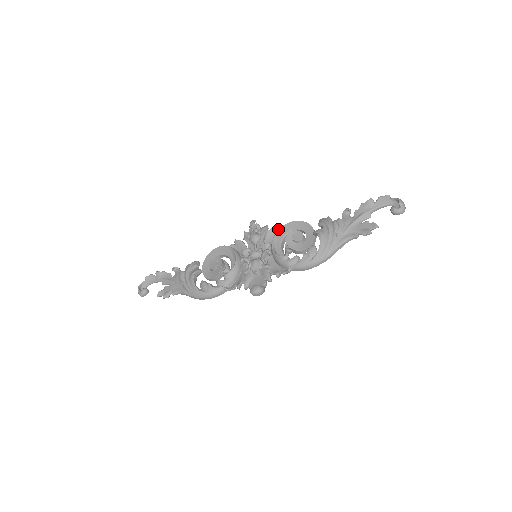
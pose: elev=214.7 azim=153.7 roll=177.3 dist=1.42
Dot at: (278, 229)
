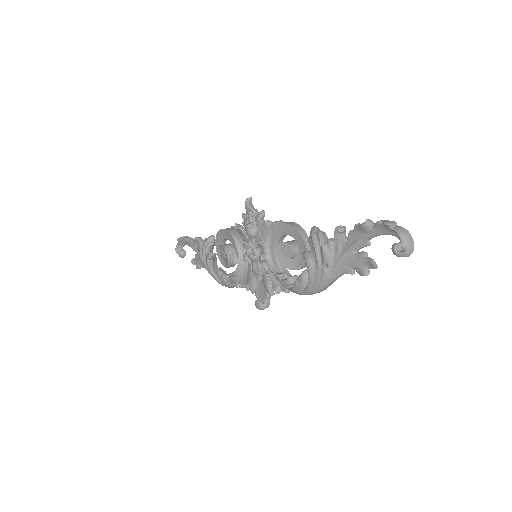
Dot at: (271, 225)
